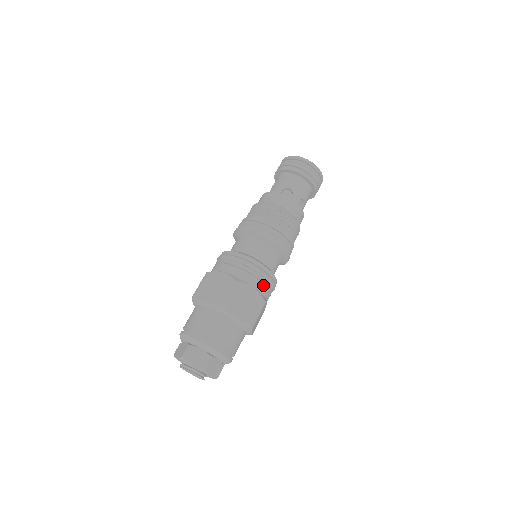
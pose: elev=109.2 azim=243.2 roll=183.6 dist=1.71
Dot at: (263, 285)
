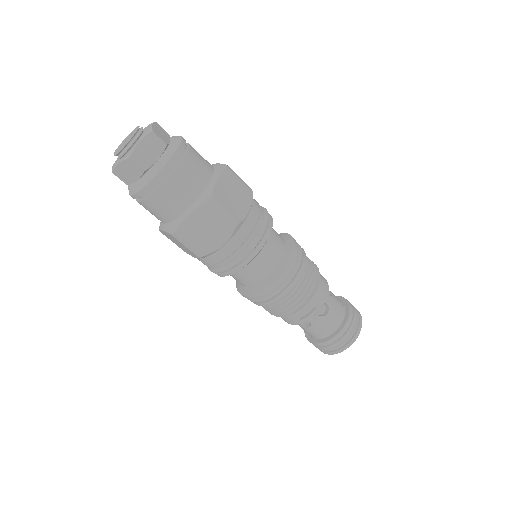
Dot at: (252, 227)
